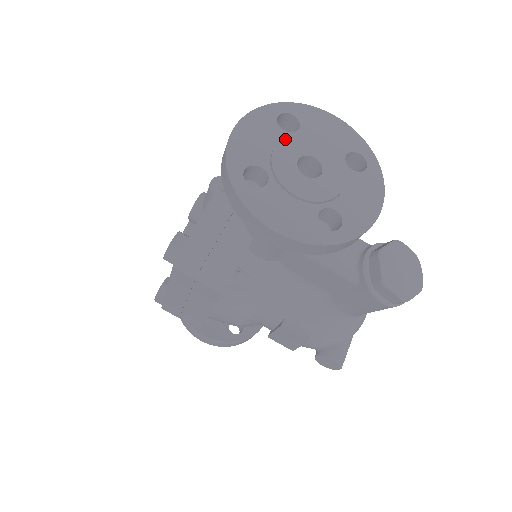
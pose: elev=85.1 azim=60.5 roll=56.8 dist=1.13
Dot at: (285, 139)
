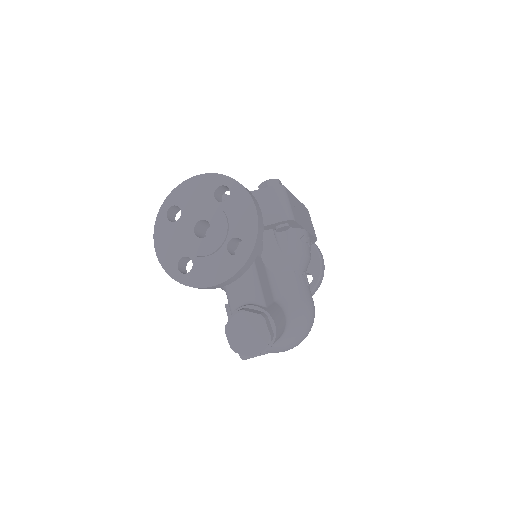
Dot at: (206, 203)
